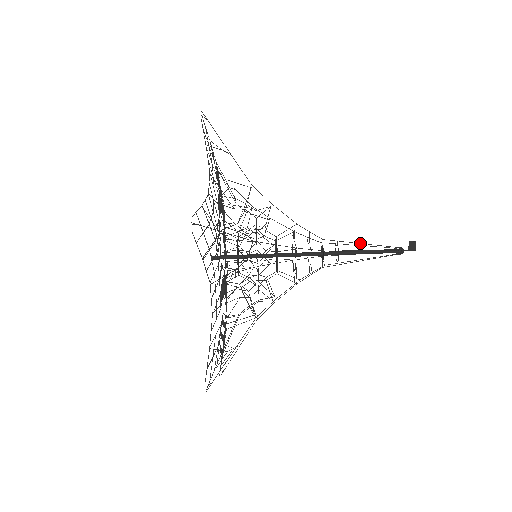
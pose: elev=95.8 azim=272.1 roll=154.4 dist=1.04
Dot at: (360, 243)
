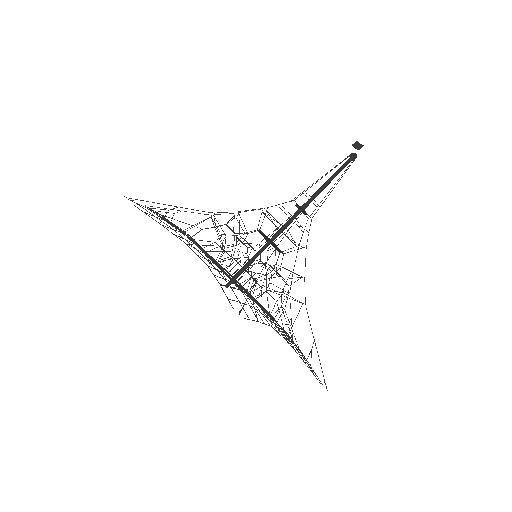
Dot at: occluded
